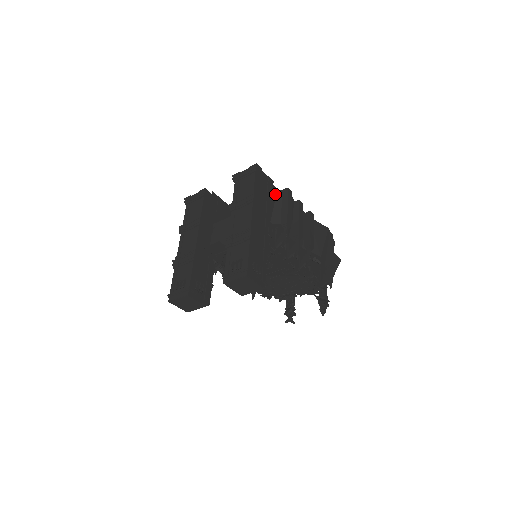
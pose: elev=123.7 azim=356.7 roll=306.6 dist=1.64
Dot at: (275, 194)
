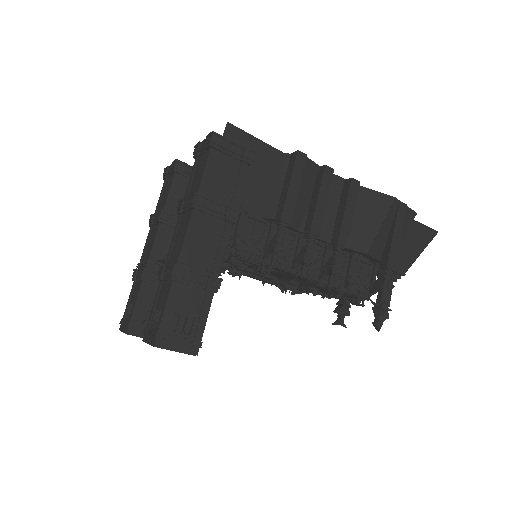
Dot at: (278, 162)
